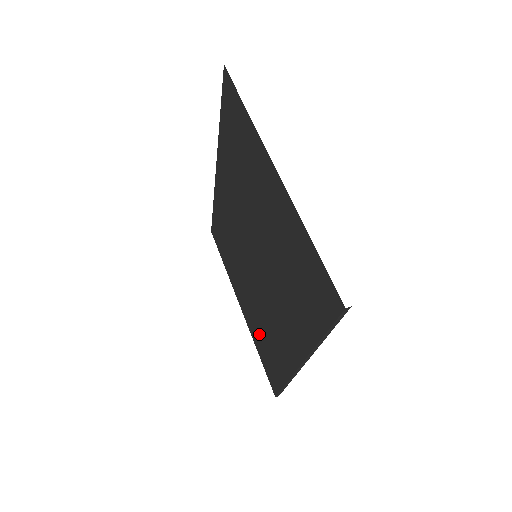
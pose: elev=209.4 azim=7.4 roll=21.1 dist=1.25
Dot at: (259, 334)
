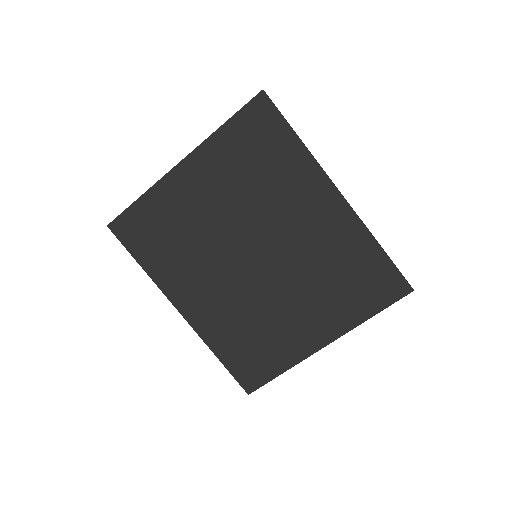
Dot at: (343, 296)
